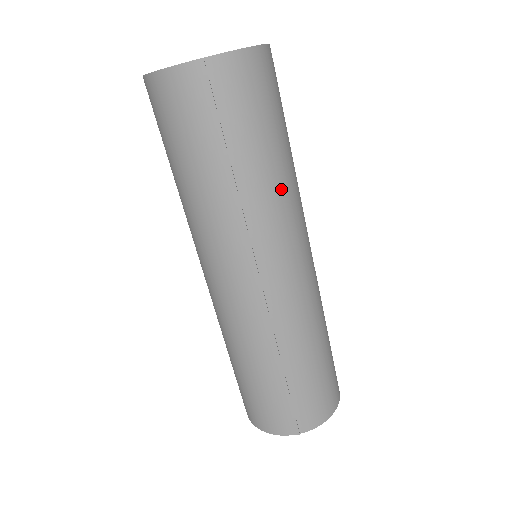
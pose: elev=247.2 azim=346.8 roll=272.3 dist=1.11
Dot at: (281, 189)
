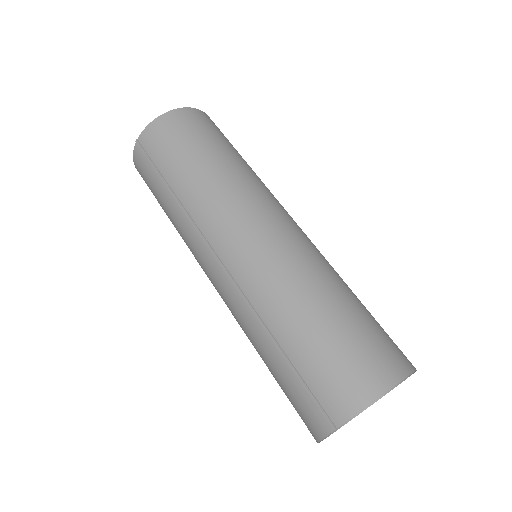
Dot at: (211, 183)
